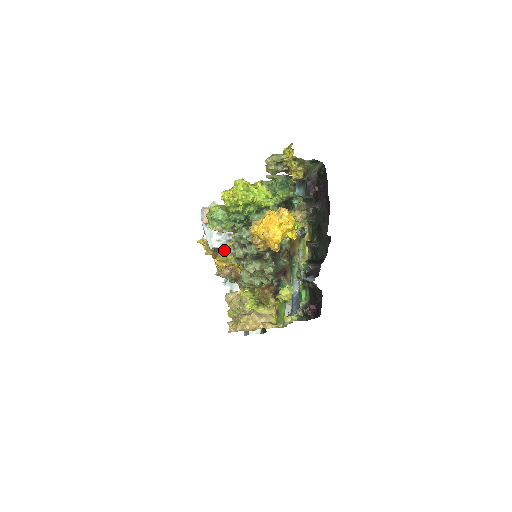
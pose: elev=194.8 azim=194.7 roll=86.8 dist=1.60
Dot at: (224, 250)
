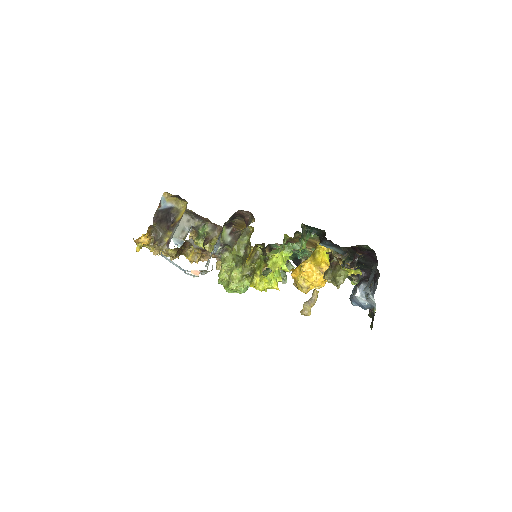
Dot at: occluded
